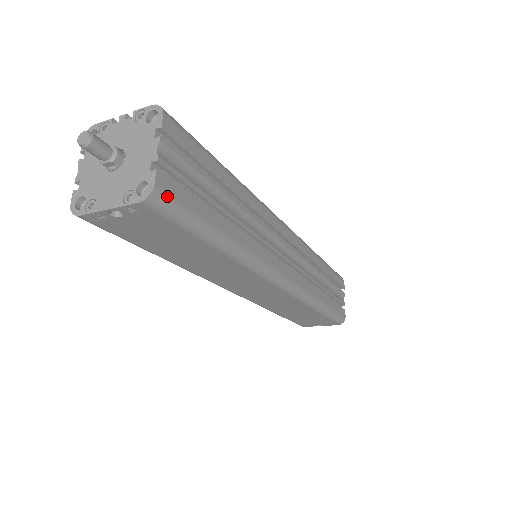
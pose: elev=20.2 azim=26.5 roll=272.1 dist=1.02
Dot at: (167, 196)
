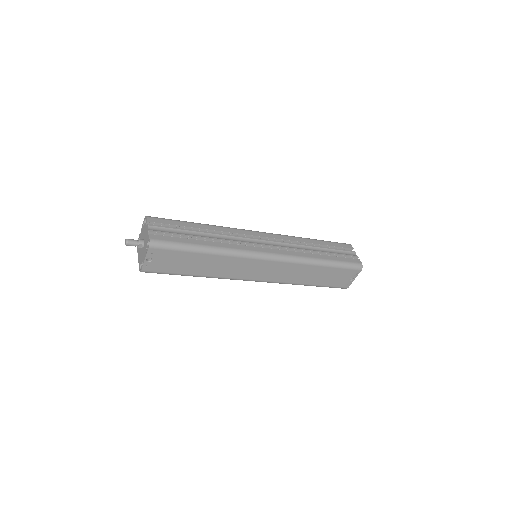
Dot at: (158, 240)
